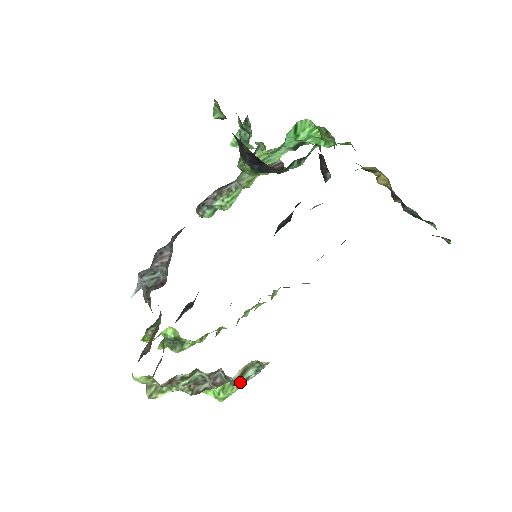
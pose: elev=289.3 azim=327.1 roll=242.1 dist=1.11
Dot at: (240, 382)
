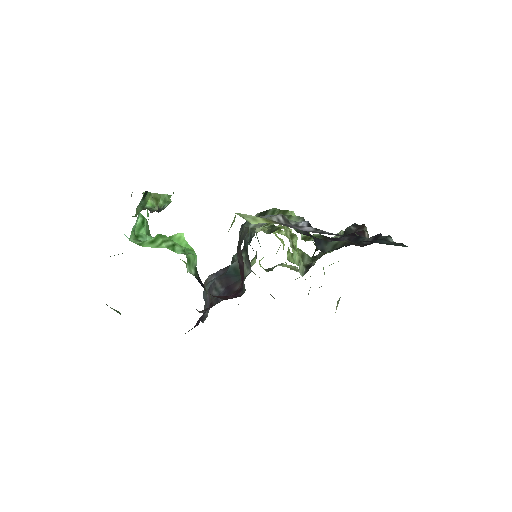
Dot at: occluded
